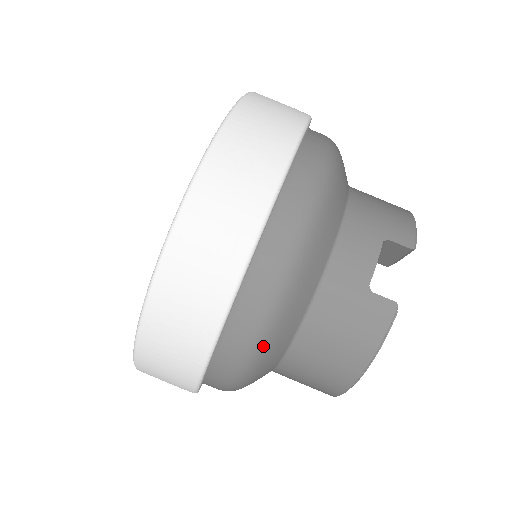
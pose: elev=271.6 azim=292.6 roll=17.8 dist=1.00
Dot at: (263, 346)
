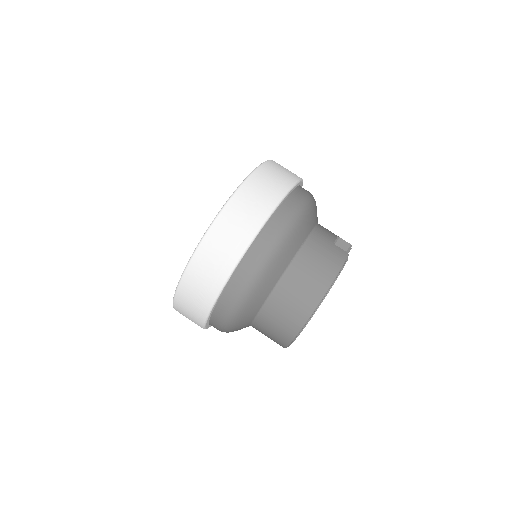
Dot at: (285, 240)
